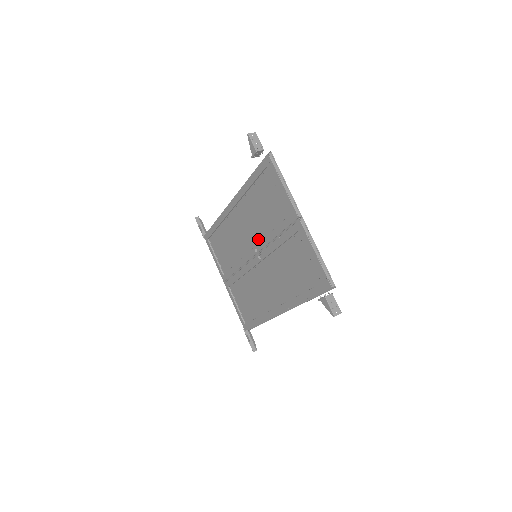
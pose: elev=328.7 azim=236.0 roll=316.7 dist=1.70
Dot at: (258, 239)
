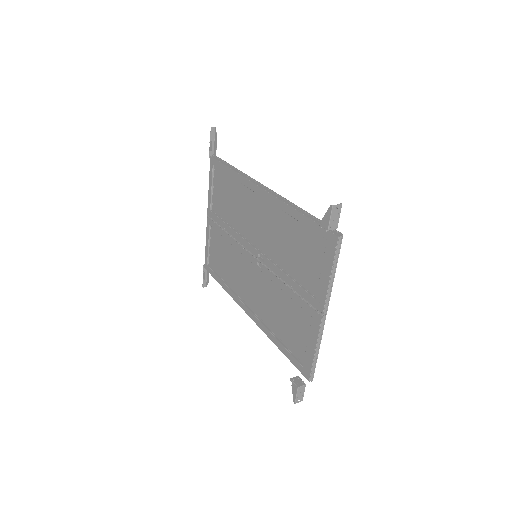
Dot at: (268, 253)
